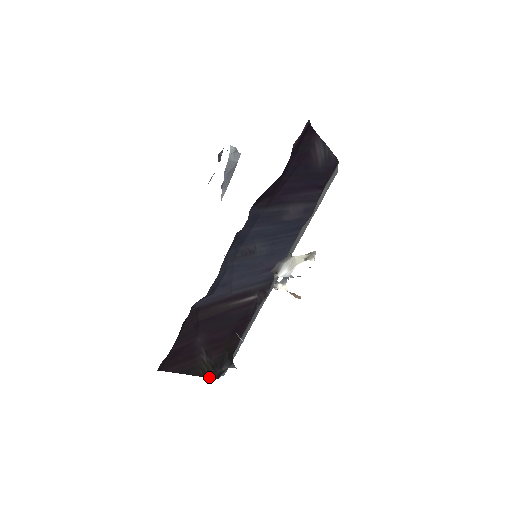
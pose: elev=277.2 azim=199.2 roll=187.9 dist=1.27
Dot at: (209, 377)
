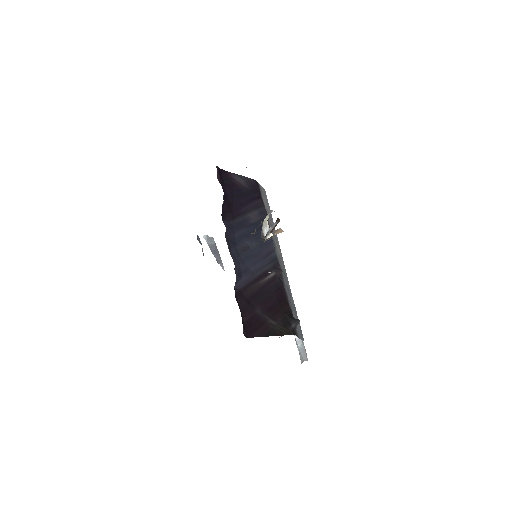
Dot at: occluded
